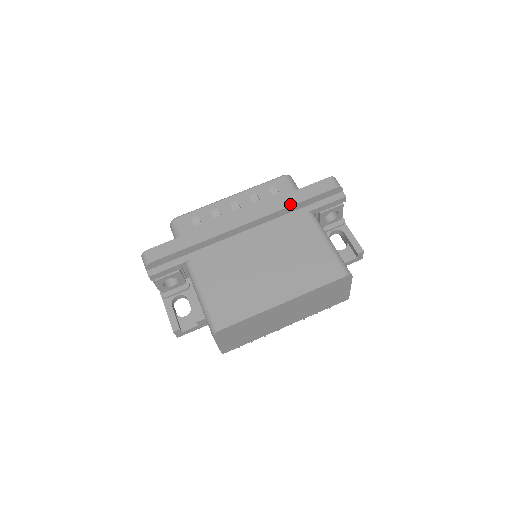
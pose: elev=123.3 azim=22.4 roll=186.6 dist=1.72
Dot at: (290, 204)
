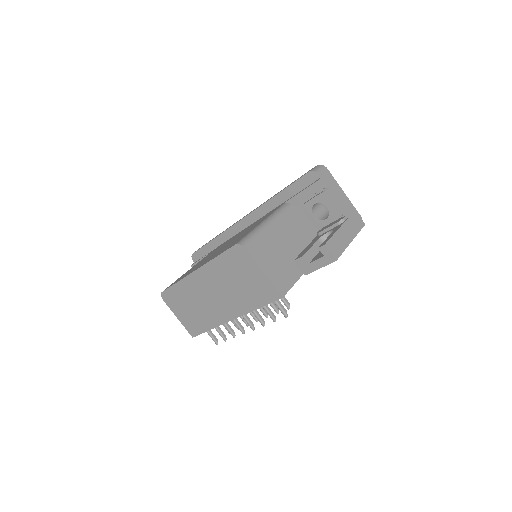
Dot at: (273, 197)
